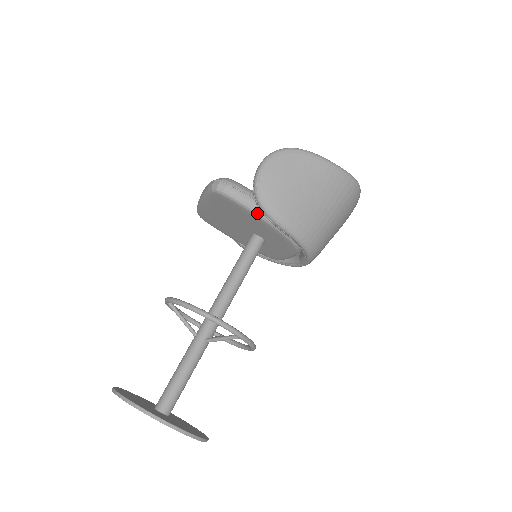
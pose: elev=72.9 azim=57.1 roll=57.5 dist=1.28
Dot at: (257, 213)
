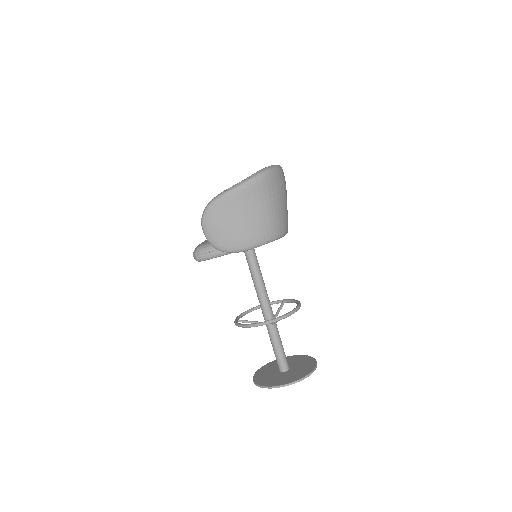
Dot at: (228, 253)
